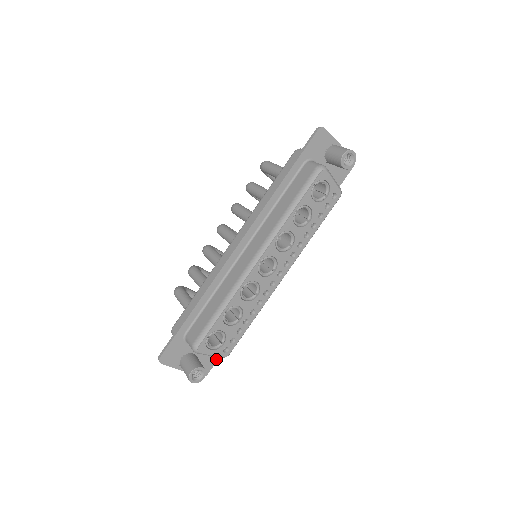
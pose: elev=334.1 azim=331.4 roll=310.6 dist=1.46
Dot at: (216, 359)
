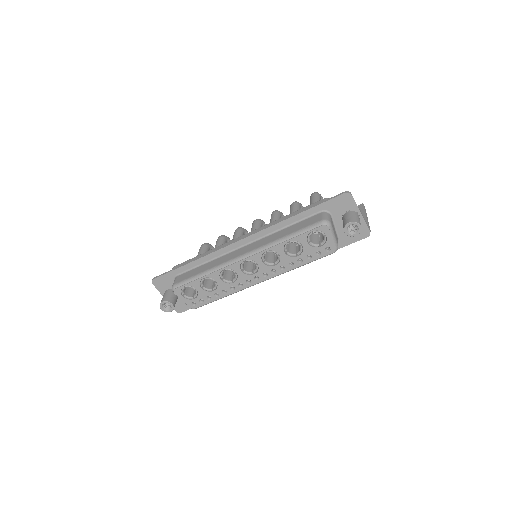
Dot at: occluded
